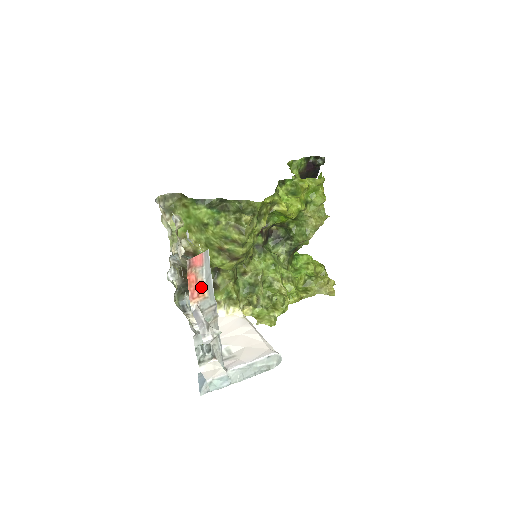
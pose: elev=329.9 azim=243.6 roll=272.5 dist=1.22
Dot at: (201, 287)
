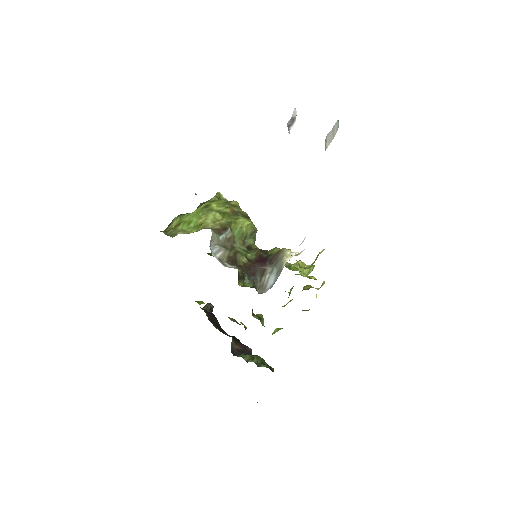
Dot at: occluded
